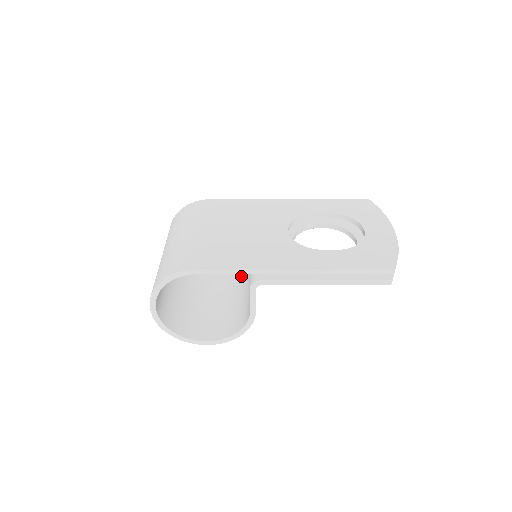
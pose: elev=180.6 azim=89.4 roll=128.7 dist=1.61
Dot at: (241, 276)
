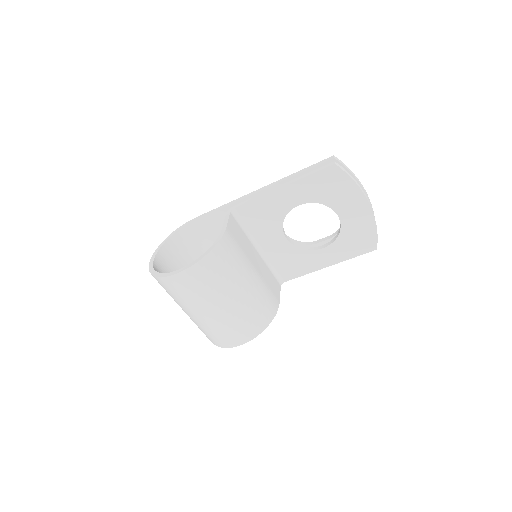
Dot at: occluded
